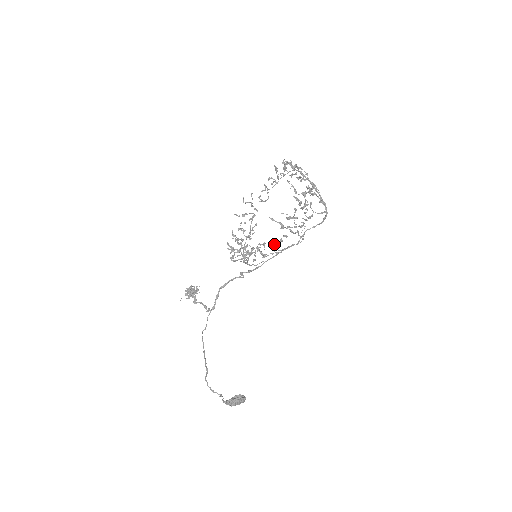
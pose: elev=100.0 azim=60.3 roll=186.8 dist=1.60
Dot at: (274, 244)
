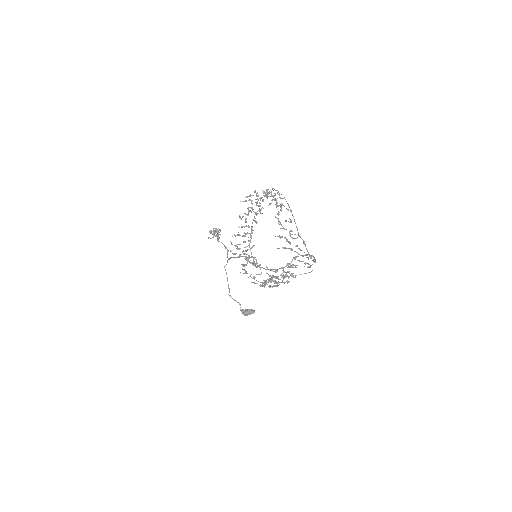
Dot at: occluded
